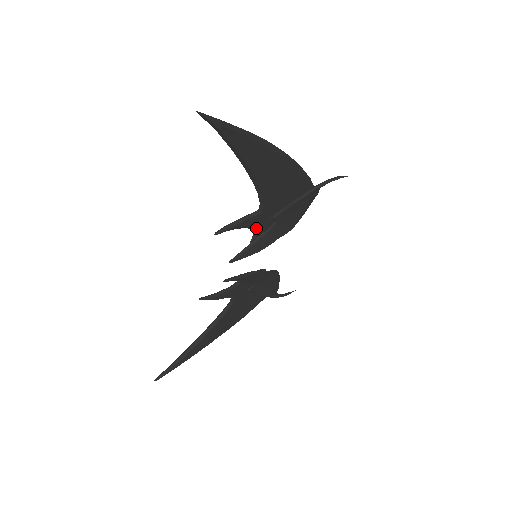
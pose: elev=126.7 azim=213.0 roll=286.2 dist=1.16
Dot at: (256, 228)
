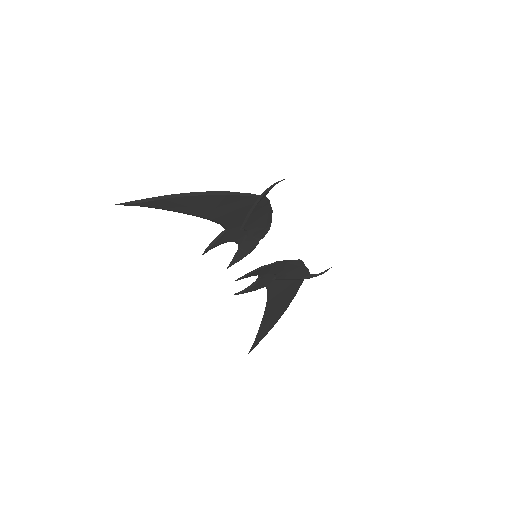
Dot at: (235, 240)
